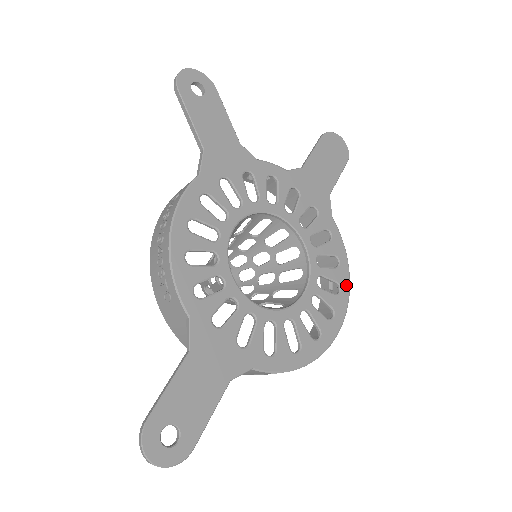
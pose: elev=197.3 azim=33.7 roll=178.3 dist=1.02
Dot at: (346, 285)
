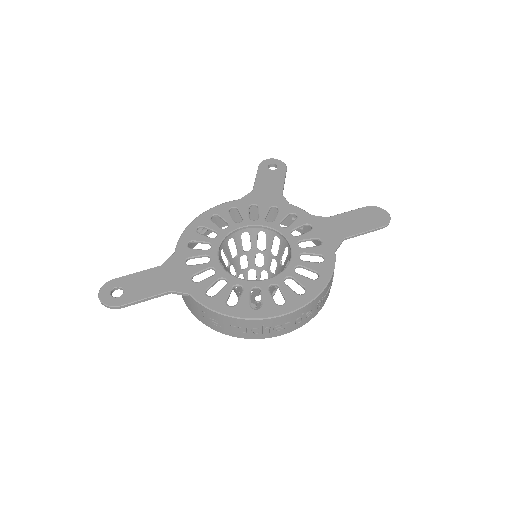
Dot at: (313, 293)
